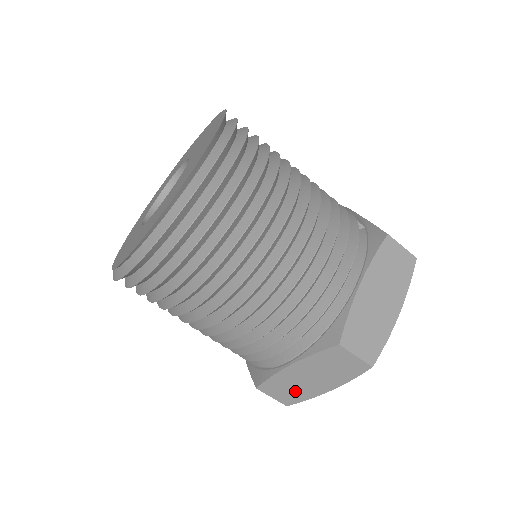
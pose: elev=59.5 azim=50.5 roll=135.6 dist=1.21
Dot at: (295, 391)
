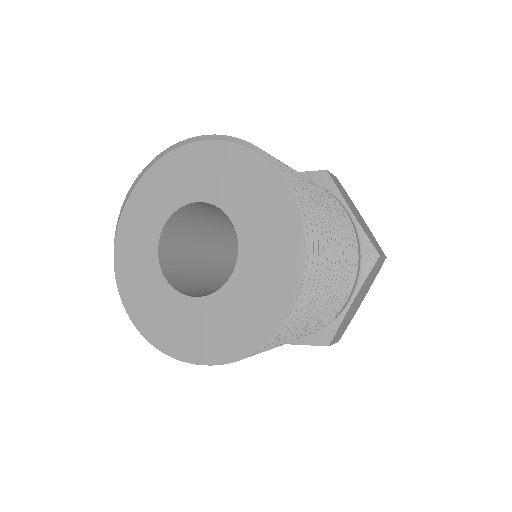
Dot at: occluded
